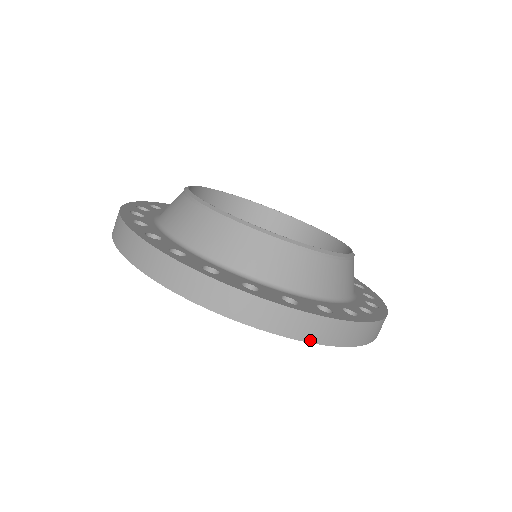
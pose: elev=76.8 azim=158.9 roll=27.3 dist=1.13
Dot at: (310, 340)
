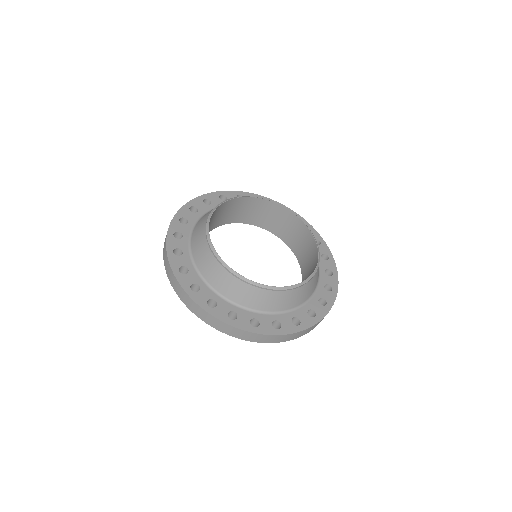
Dot at: (193, 312)
